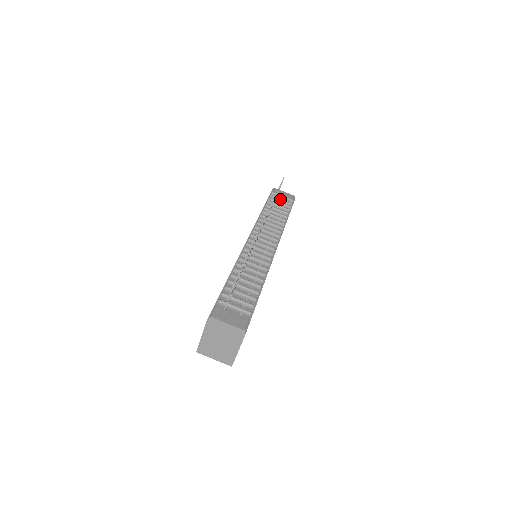
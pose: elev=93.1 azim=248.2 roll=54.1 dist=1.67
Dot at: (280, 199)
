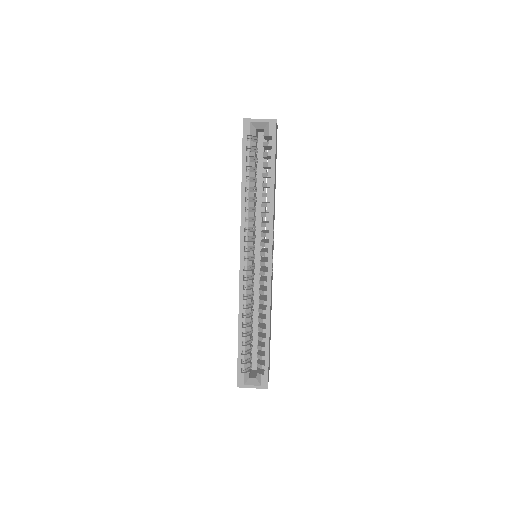
Dot at: occluded
